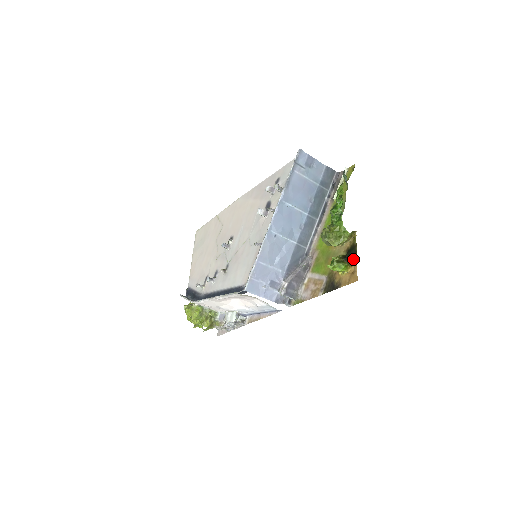
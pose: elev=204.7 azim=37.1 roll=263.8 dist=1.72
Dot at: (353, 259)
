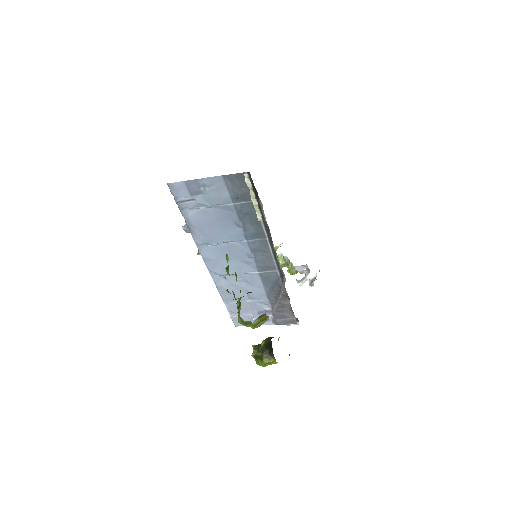
Dot at: (272, 353)
